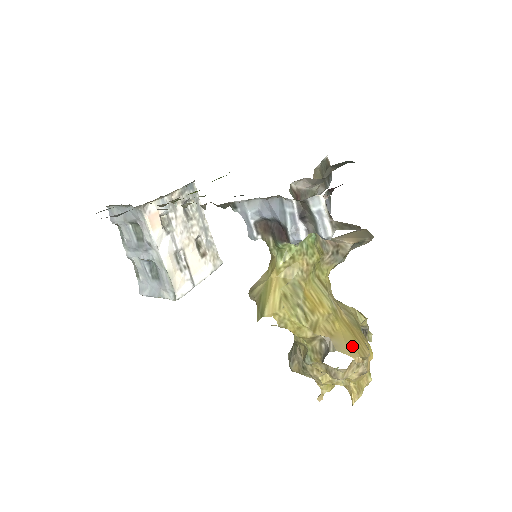
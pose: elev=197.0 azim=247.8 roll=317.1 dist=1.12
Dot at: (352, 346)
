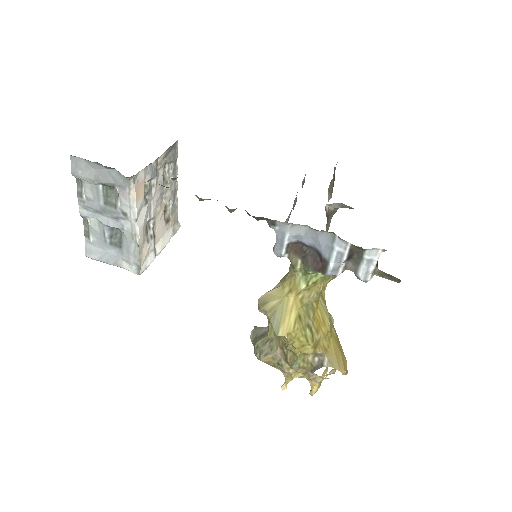
Dot at: (340, 360)
